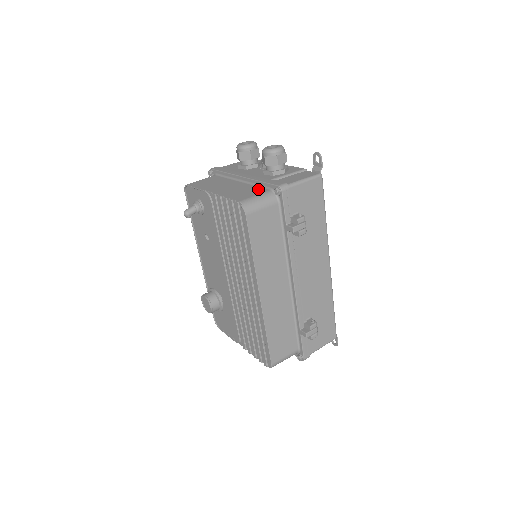
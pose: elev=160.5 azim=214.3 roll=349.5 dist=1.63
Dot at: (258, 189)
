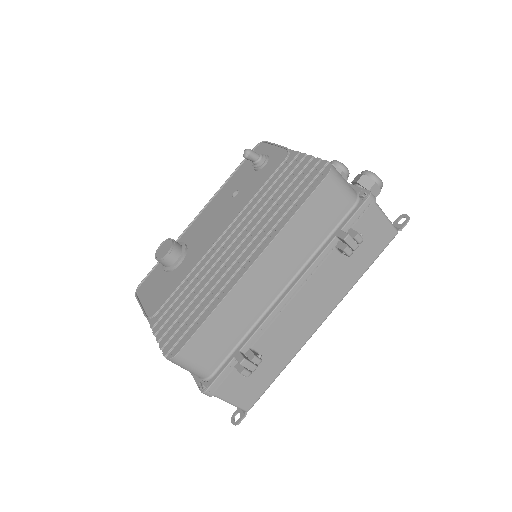
Dot at: occluded
